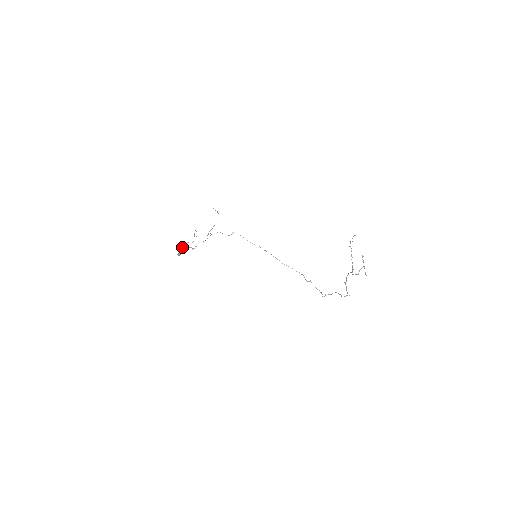
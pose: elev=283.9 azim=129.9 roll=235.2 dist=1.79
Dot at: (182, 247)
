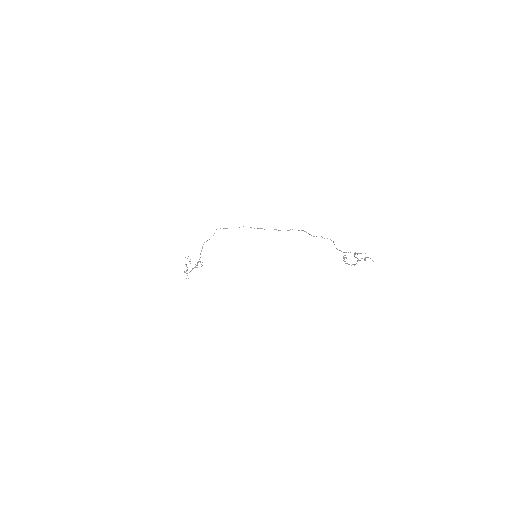
Dot at: occluded
